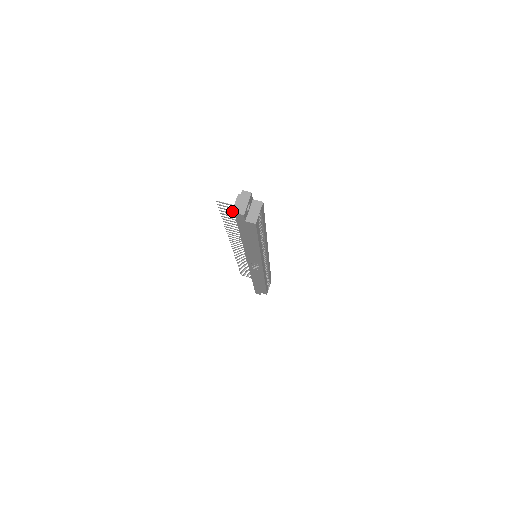
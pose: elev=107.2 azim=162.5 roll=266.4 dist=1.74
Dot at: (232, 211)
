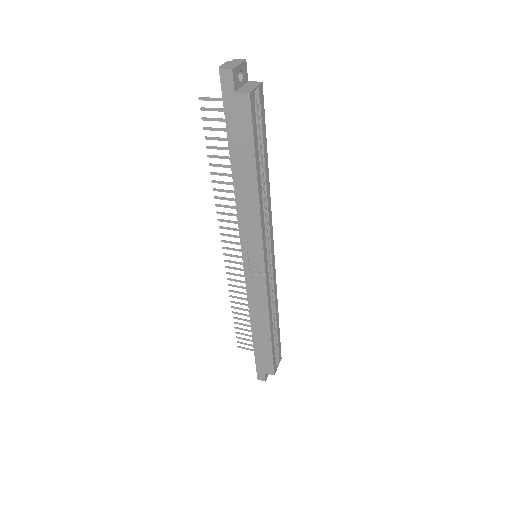
Dot at: (220, 120)
